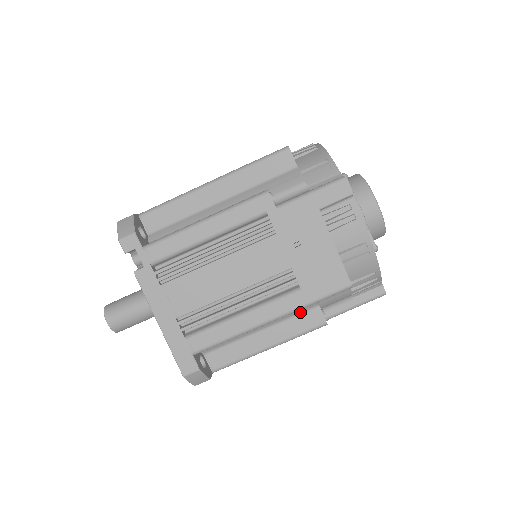
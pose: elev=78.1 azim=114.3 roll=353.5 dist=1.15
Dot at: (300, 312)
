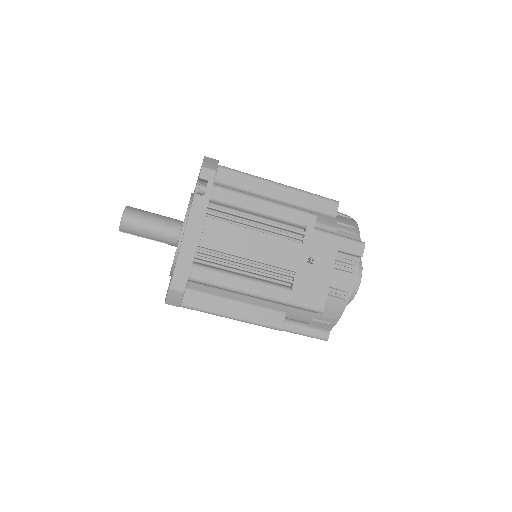
Dot at: (271, 308)
